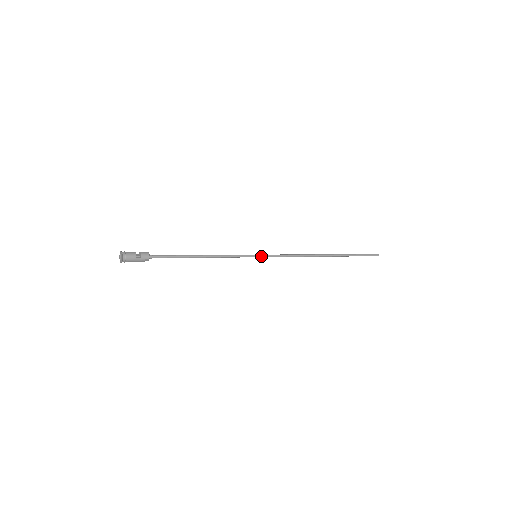
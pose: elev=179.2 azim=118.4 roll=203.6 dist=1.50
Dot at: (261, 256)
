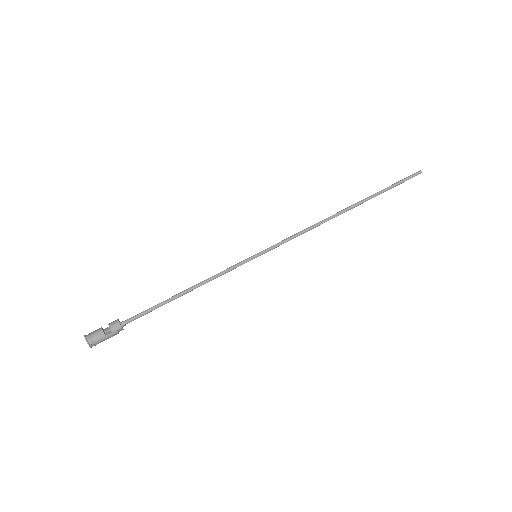
Dot at: (262, 253)
